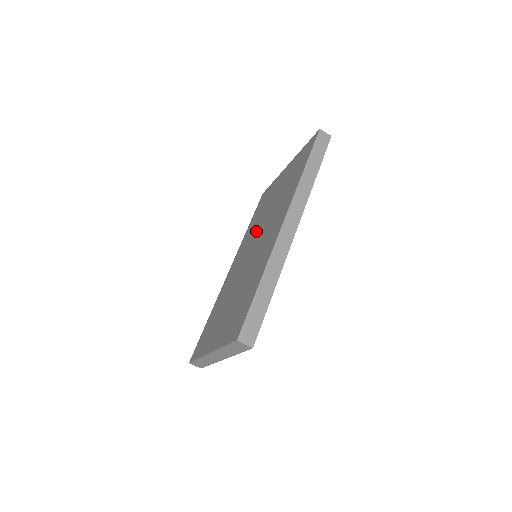
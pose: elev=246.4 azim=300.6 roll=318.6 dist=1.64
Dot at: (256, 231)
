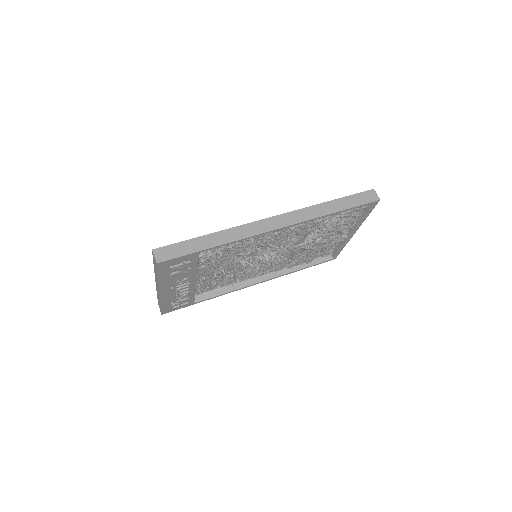
Dot at: occluded
